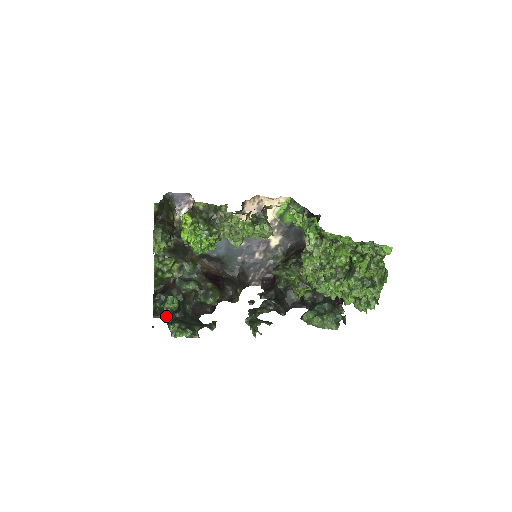
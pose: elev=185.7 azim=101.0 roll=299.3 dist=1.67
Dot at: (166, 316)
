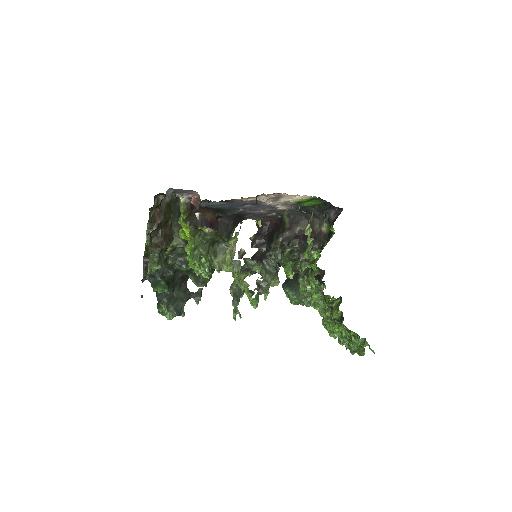
Dot at: occluded
